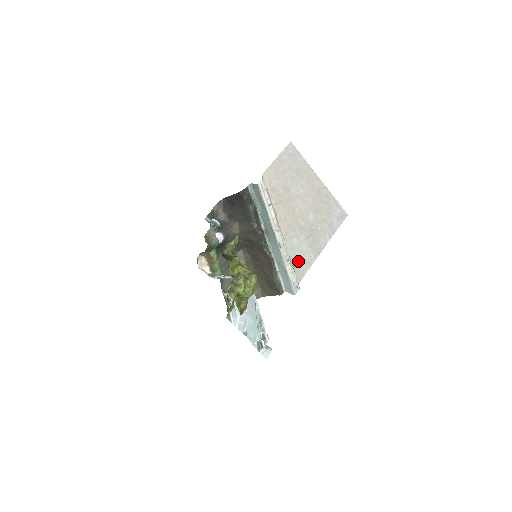
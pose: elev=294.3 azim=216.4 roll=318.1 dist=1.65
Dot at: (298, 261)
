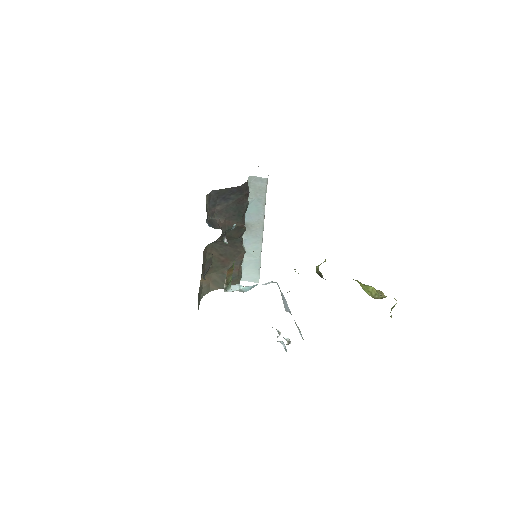
Dot at: occluded
